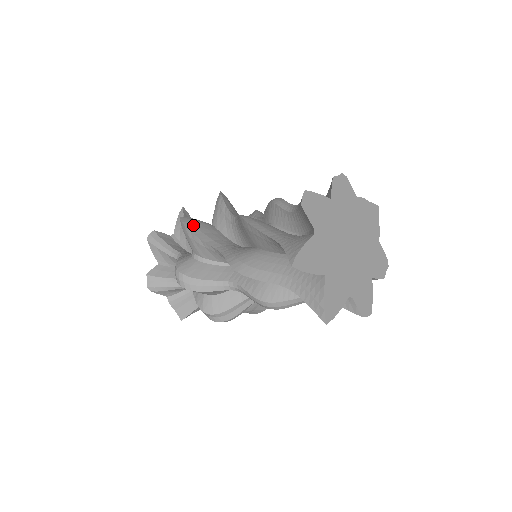
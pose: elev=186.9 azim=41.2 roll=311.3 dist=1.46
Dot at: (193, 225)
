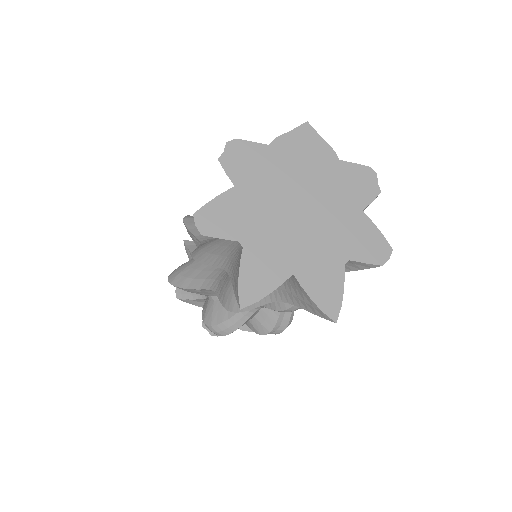
Dot at: (181, 278)
